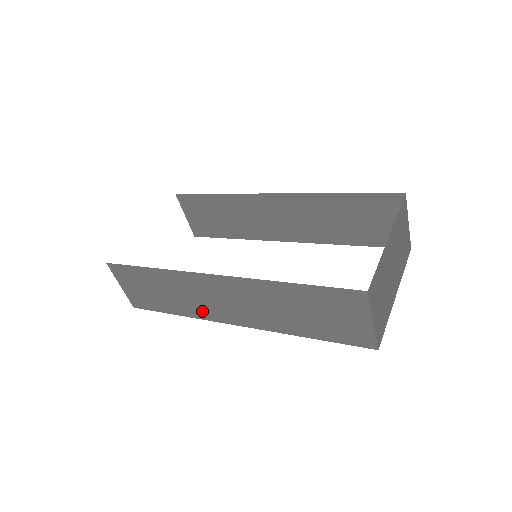
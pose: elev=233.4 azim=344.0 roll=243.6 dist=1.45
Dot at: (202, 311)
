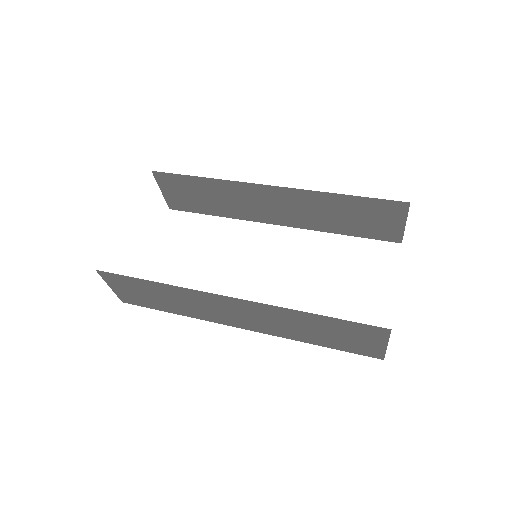
Dot at: (206, 315)
